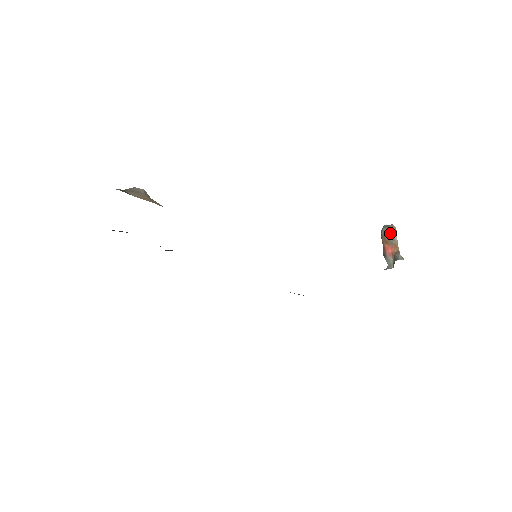
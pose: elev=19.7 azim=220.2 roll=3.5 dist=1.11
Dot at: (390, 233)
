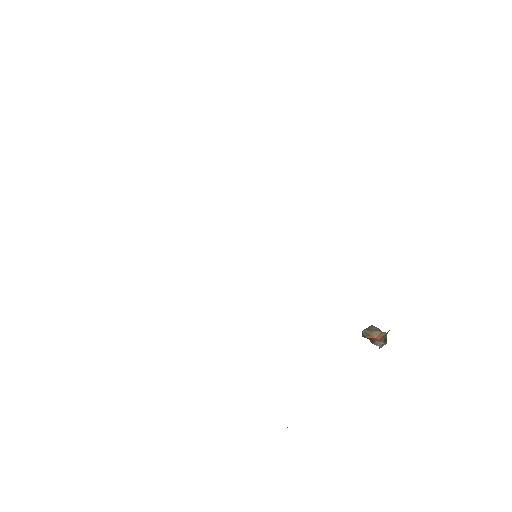
Dot at: (372, 328)
